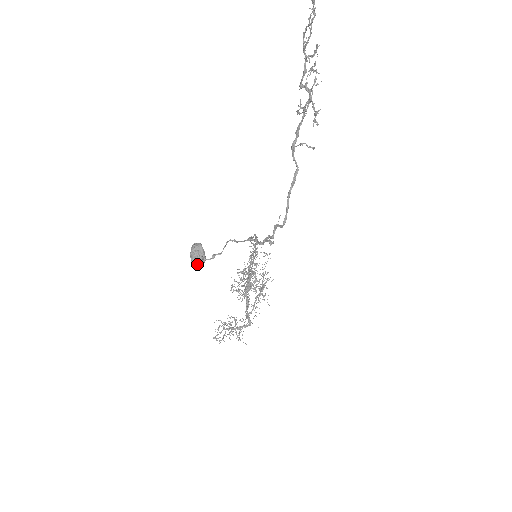
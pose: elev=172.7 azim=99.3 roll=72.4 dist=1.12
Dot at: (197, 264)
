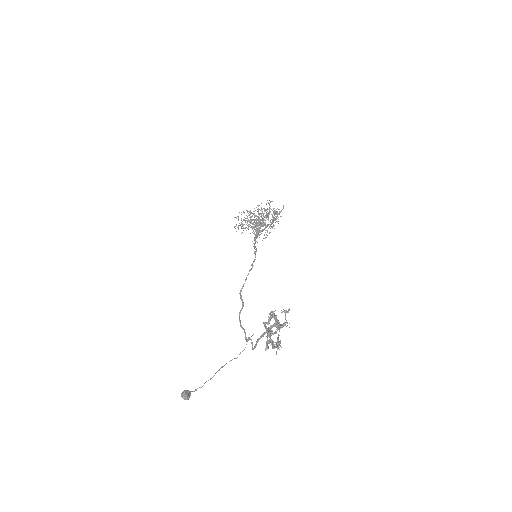
Dot at: occluded
